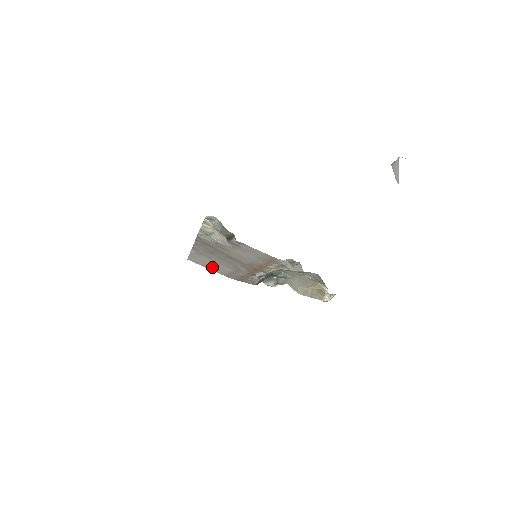
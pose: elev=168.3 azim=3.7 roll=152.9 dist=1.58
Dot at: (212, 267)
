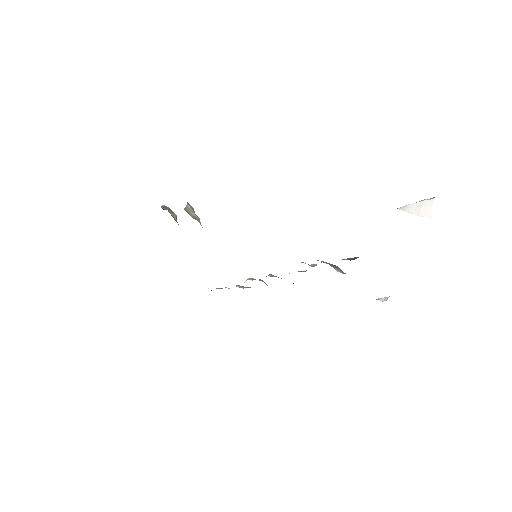
Dot at: occluded
